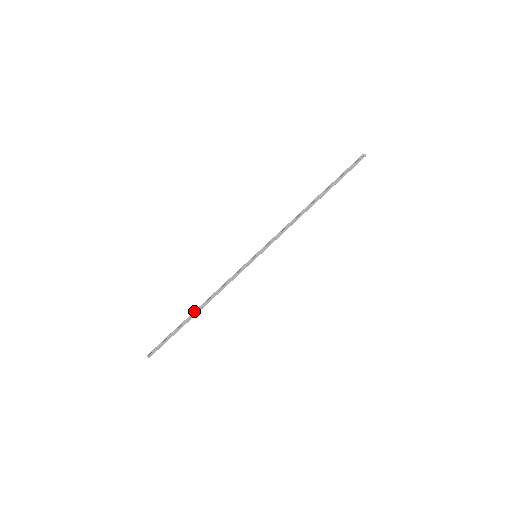
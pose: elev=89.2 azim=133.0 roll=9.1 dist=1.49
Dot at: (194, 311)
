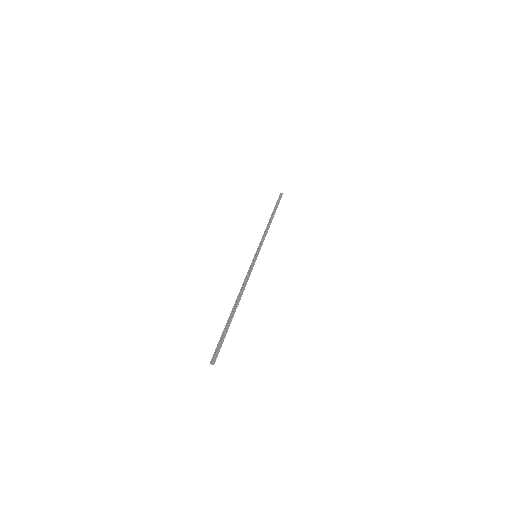
Dot at: (232, 308)
